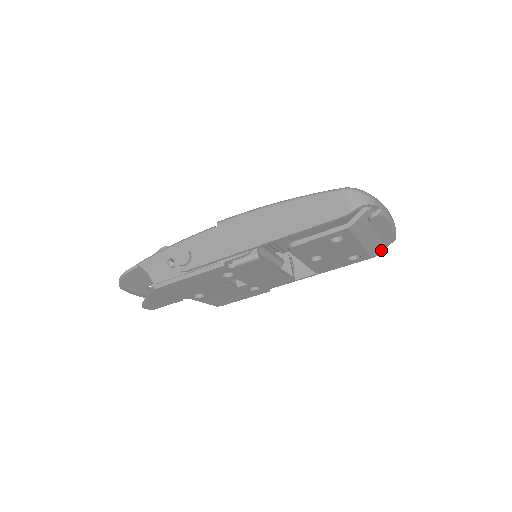
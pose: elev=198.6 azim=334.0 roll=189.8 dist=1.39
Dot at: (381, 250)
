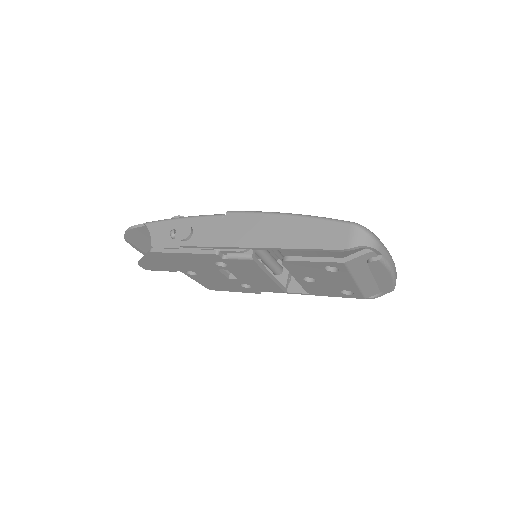
Dot at: (378, 295)
